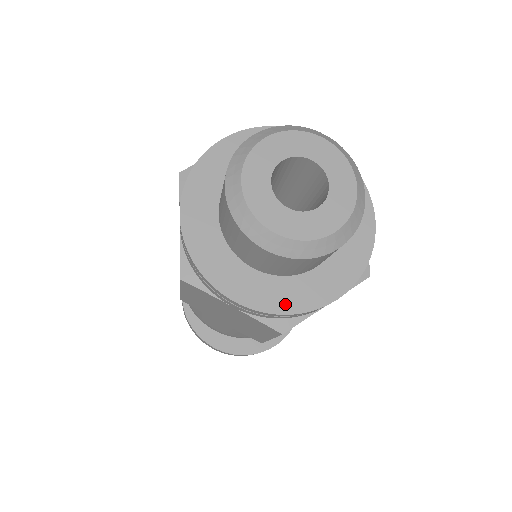
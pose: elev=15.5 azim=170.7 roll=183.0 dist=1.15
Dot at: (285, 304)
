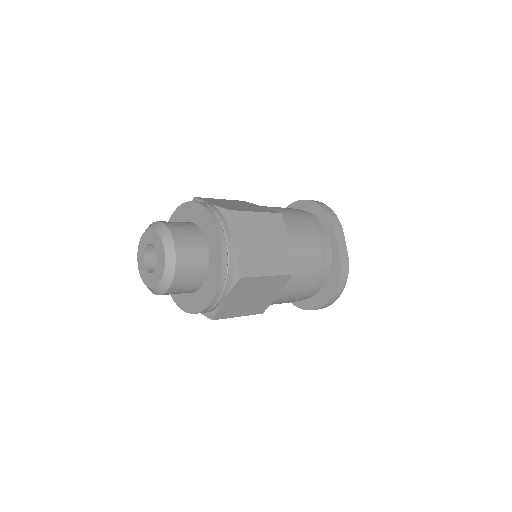
Dot at: (195, 308)
